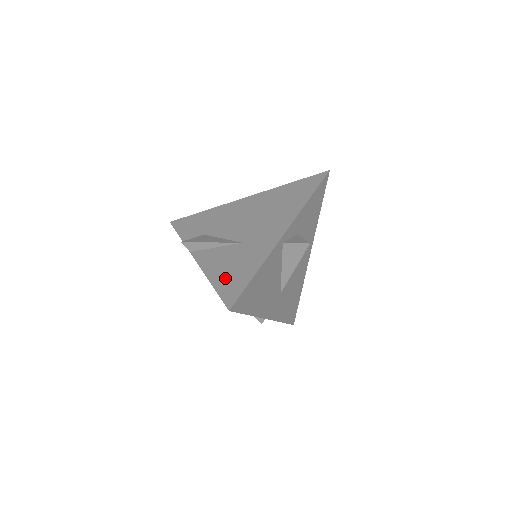
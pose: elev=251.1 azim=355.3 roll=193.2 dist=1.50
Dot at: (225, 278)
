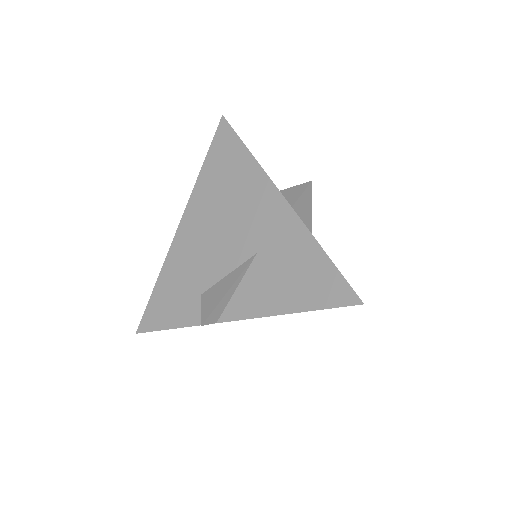
Dot at: (303, 292)
